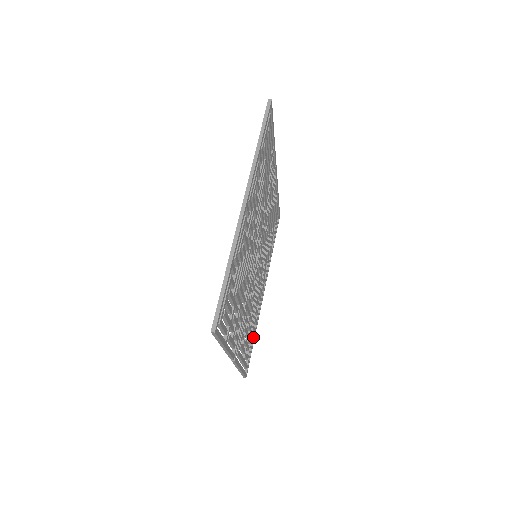
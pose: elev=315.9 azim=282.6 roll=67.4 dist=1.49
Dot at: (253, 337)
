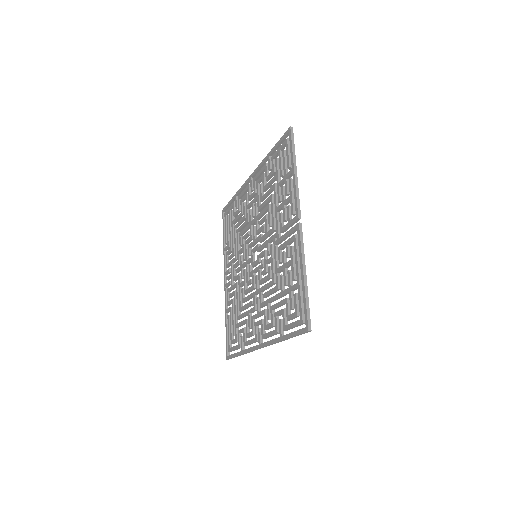
Dot at: (286, 328)
